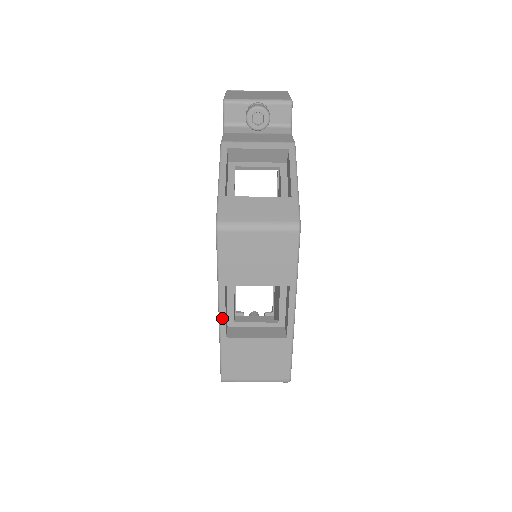
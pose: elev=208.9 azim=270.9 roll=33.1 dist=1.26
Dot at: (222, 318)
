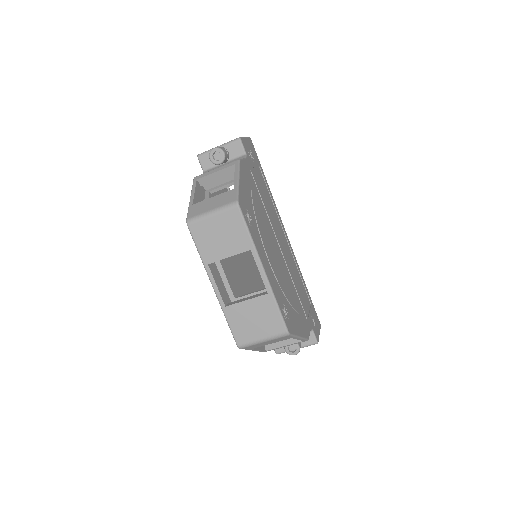
Dot at: (216, 291)
